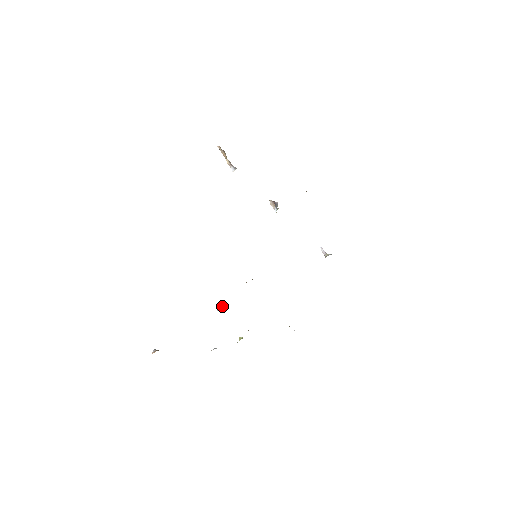
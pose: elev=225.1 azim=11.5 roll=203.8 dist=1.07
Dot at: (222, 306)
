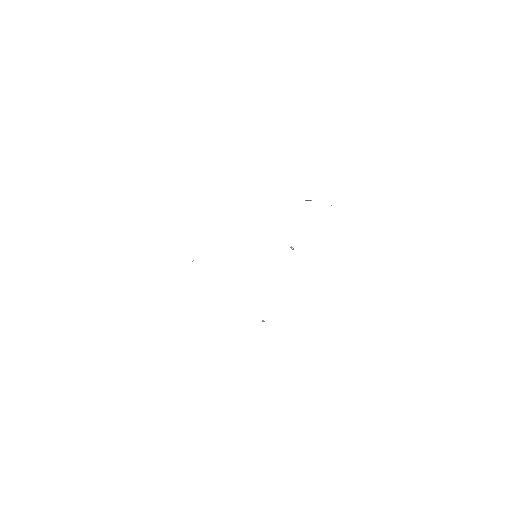
Dot at: occluded
